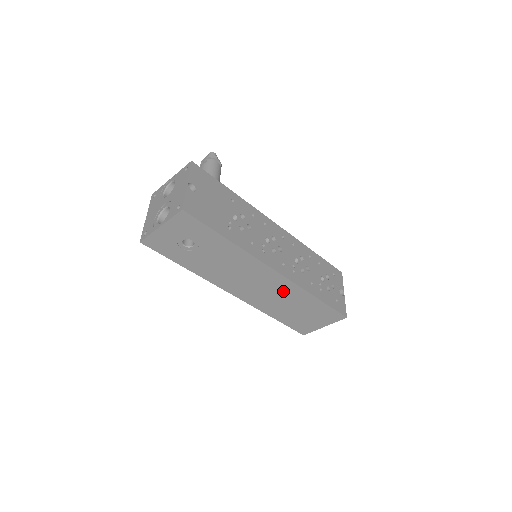
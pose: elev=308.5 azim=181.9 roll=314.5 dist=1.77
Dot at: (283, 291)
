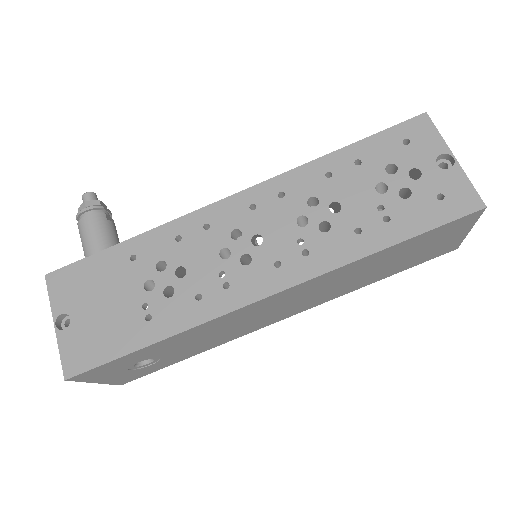
Dot at: (325, 283)
